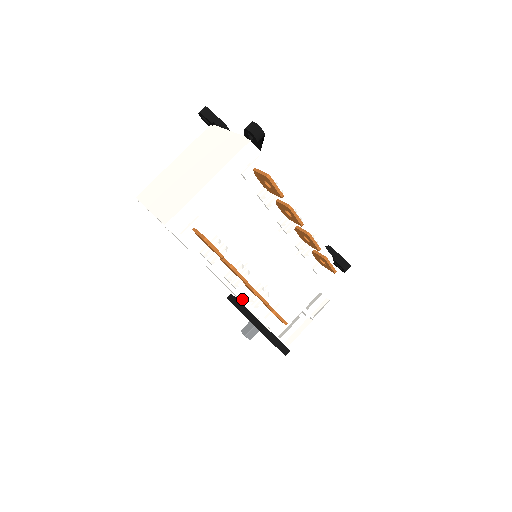
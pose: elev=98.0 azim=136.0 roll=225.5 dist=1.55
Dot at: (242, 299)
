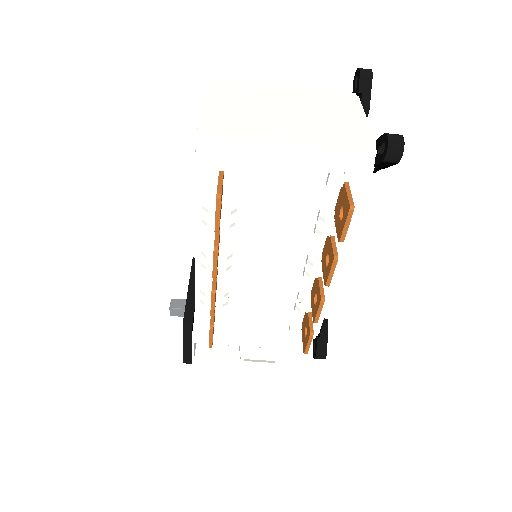
Dot at: (197, 282)
